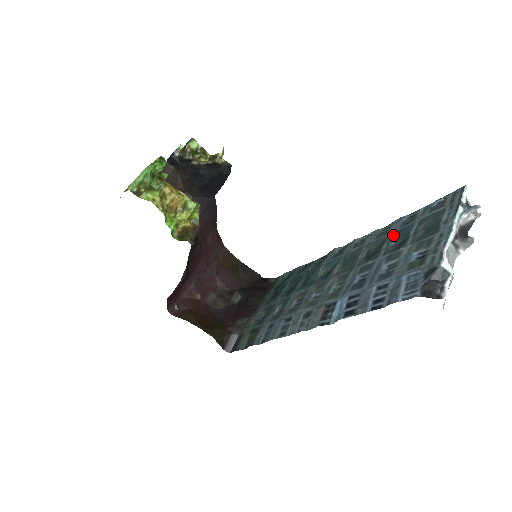
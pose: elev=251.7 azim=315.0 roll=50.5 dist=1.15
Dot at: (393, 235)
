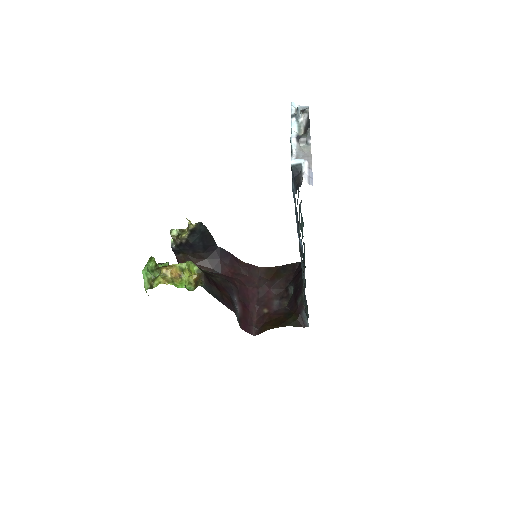
Dot at: occluded
